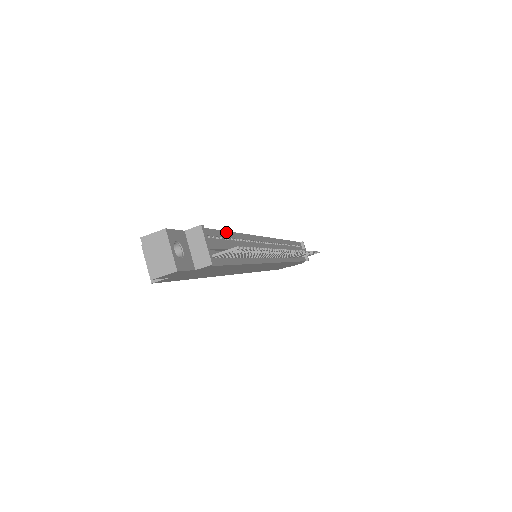
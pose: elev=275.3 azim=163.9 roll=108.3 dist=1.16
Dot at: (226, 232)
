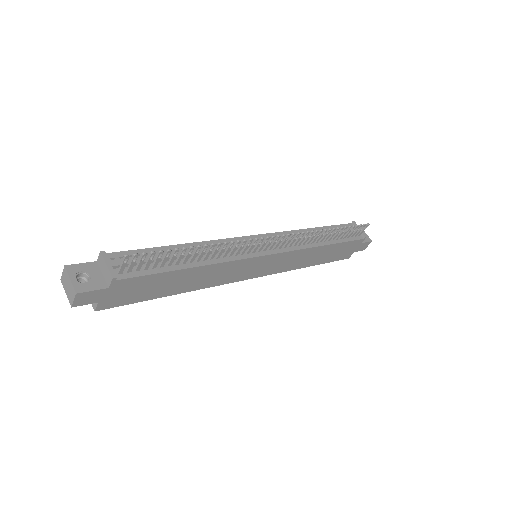
Dot at: (159, 248)
